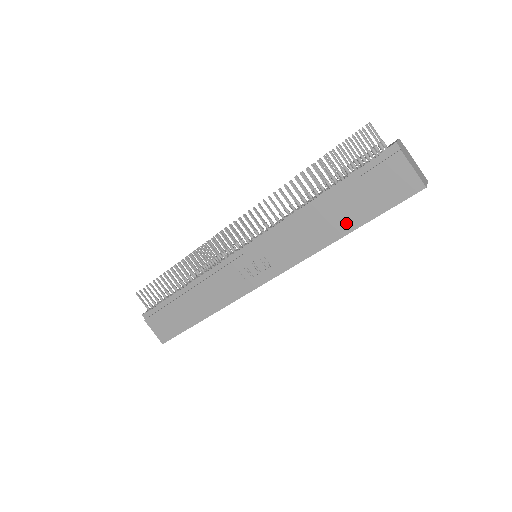
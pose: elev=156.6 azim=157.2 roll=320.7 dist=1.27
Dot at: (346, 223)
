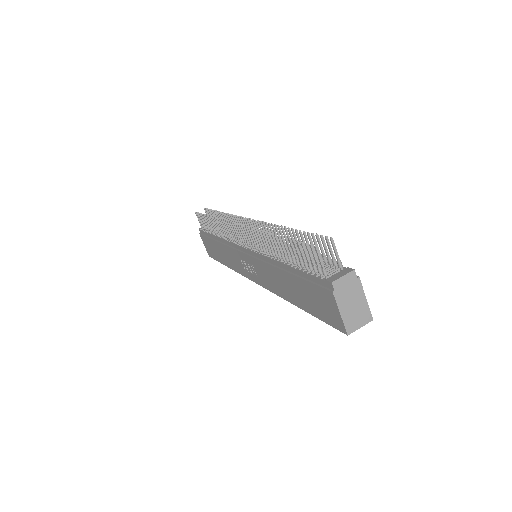
Dot at: (297, 300)
